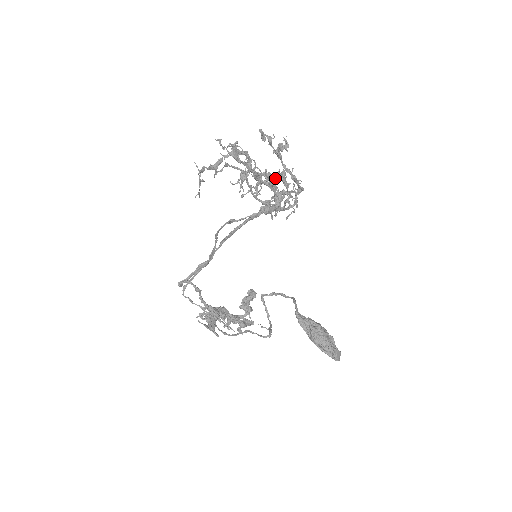
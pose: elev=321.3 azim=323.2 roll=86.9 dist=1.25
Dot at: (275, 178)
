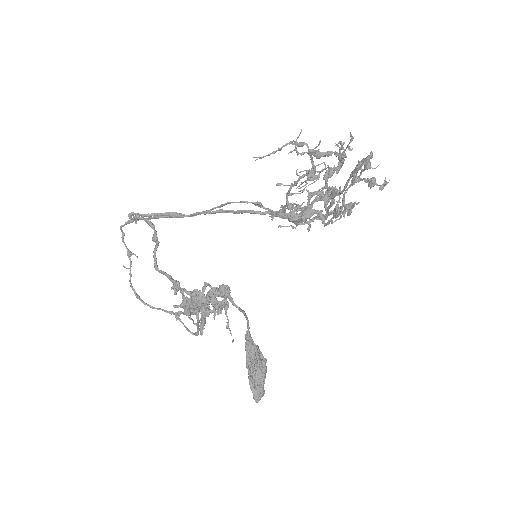
Dot at: (330, 198)
